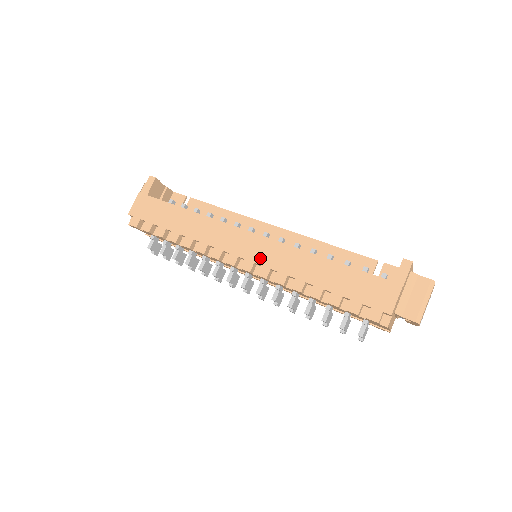
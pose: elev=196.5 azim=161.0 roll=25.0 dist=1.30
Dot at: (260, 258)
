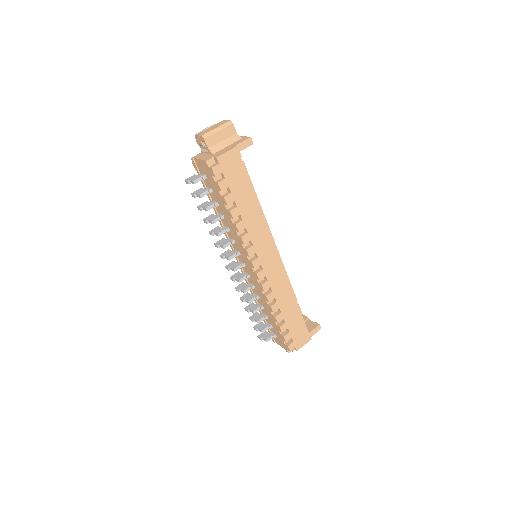
Dot at: (271, 276)
